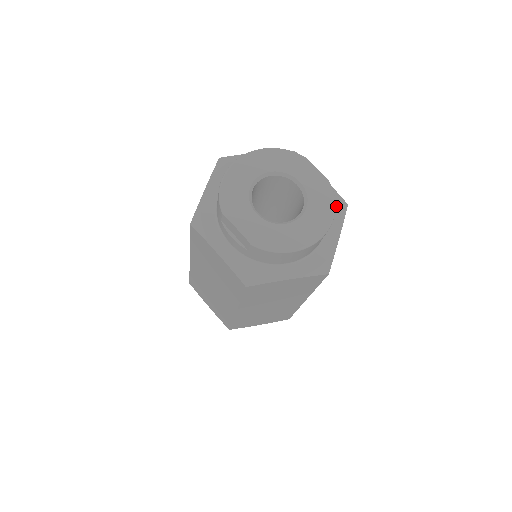
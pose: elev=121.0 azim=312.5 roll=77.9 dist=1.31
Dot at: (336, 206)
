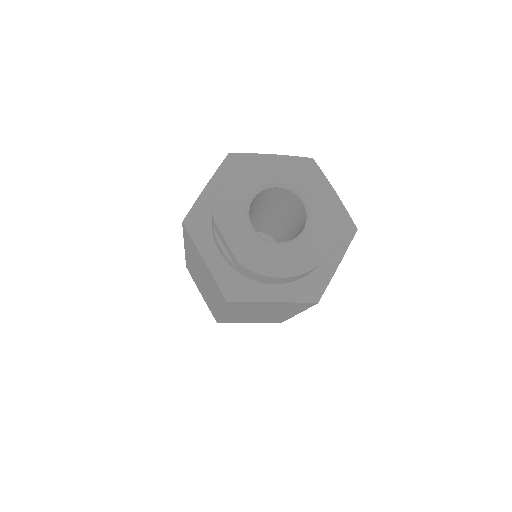
Dot at: (344, 229)
